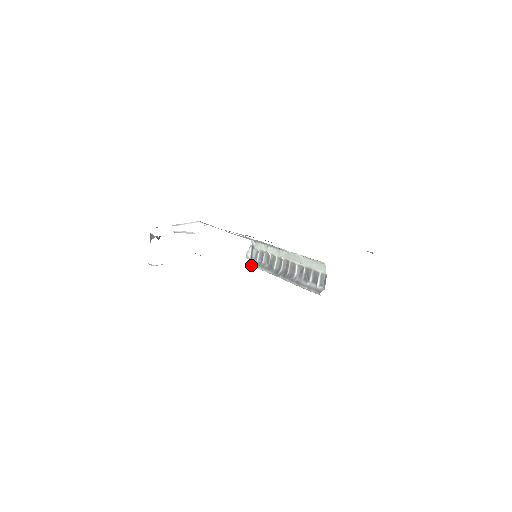
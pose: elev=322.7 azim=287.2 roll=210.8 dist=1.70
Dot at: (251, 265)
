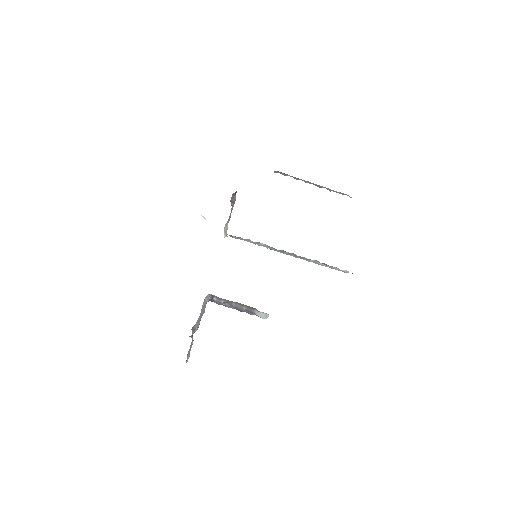
Dot at: occluded
